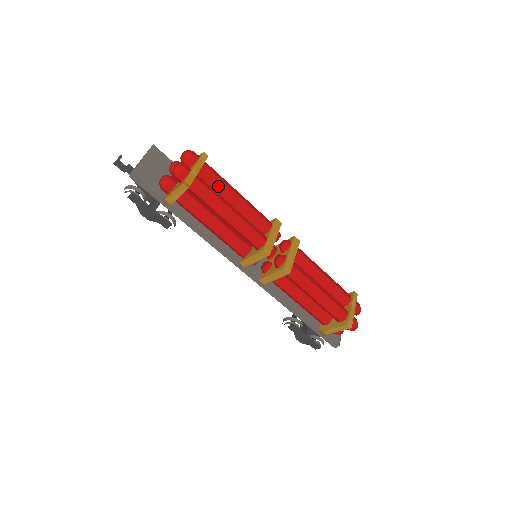
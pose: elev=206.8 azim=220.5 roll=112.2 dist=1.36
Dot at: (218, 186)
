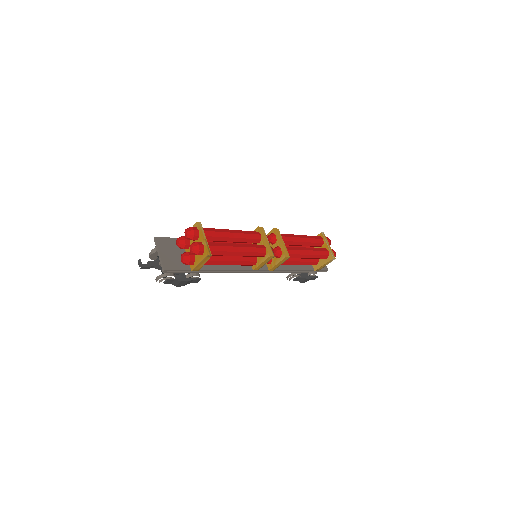
Dot at: (219, 237)
